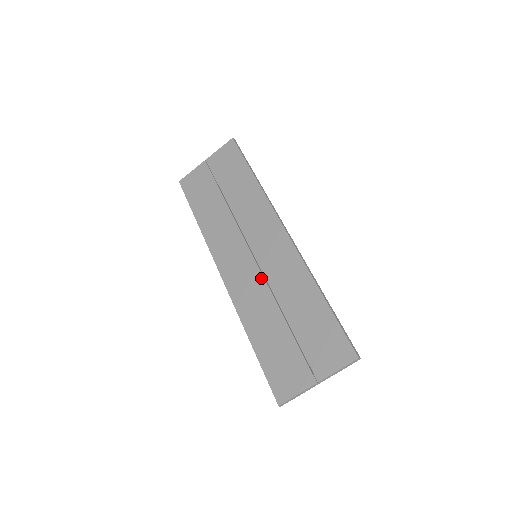
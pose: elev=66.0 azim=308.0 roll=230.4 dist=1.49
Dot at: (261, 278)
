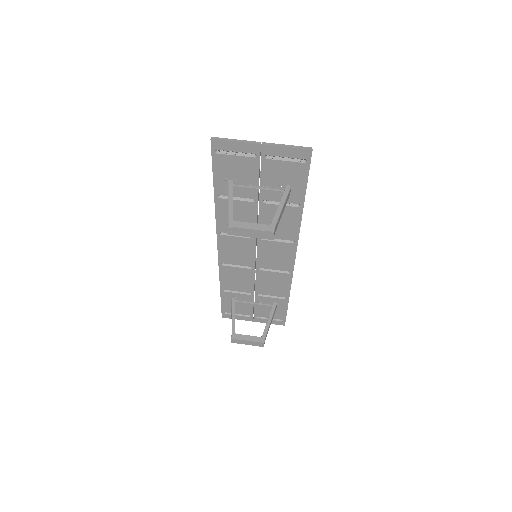
Dot at: occluded
